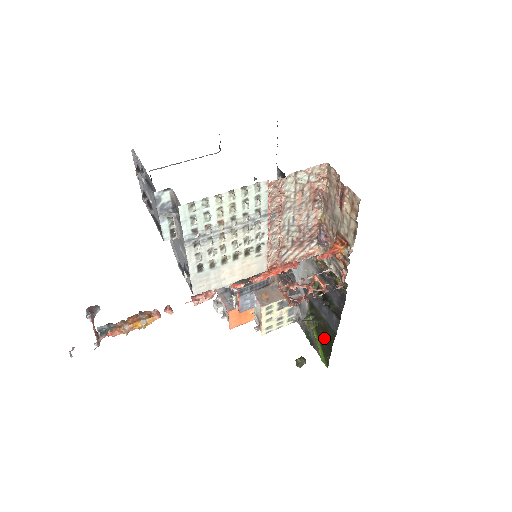
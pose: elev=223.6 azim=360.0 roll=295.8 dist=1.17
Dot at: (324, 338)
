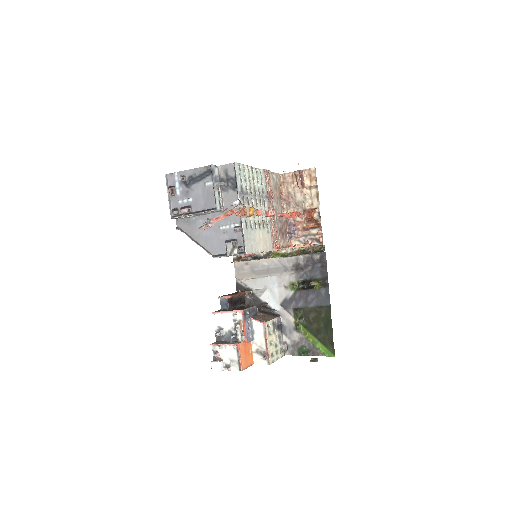
Dot at: (321, 326)
